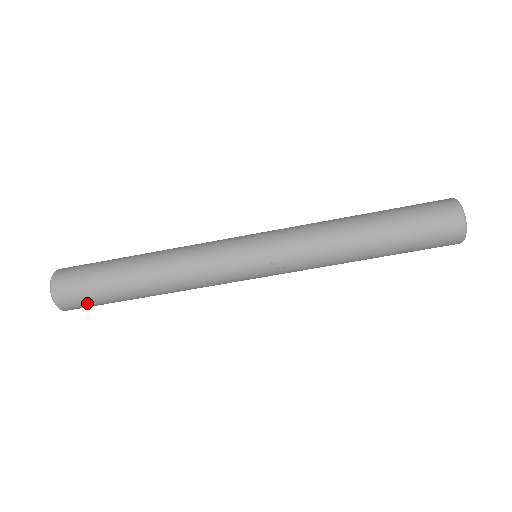
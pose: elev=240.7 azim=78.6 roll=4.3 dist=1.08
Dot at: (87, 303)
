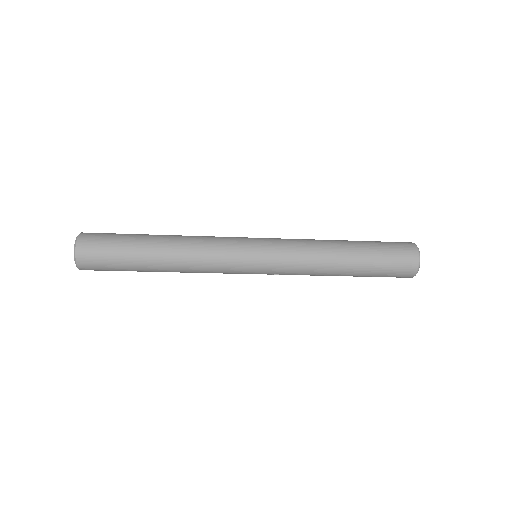
Dot at: occluded
